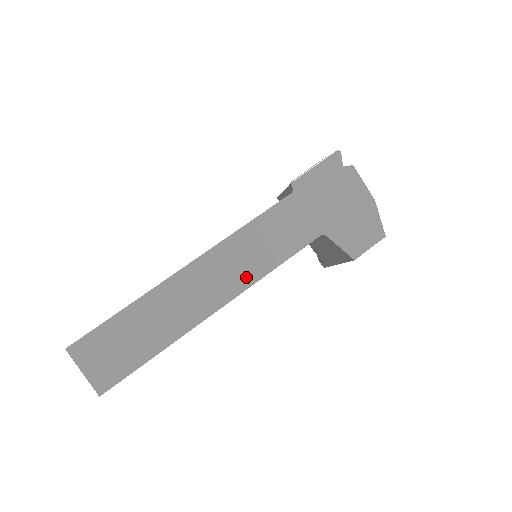
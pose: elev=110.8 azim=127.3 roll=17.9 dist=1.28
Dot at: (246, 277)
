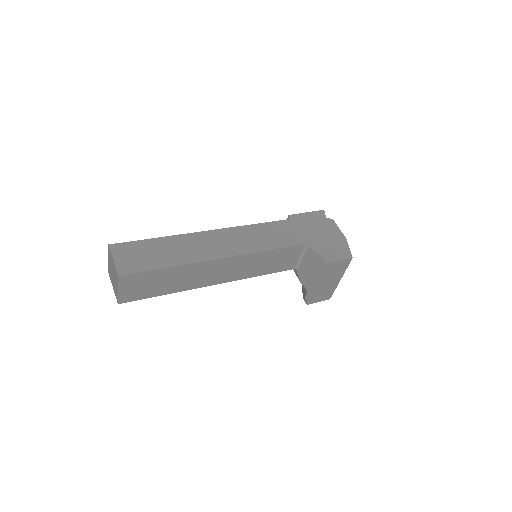
Dot at: (247, 248)
